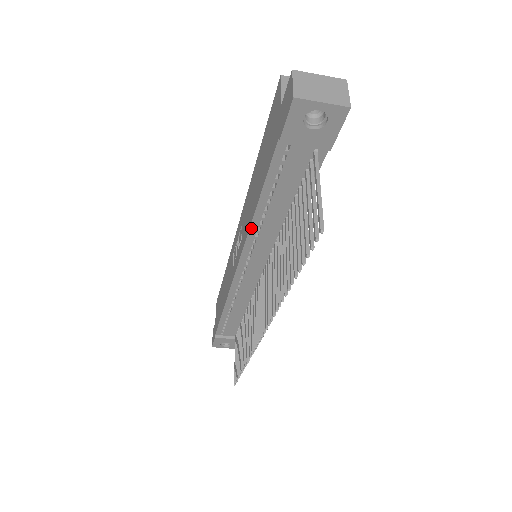
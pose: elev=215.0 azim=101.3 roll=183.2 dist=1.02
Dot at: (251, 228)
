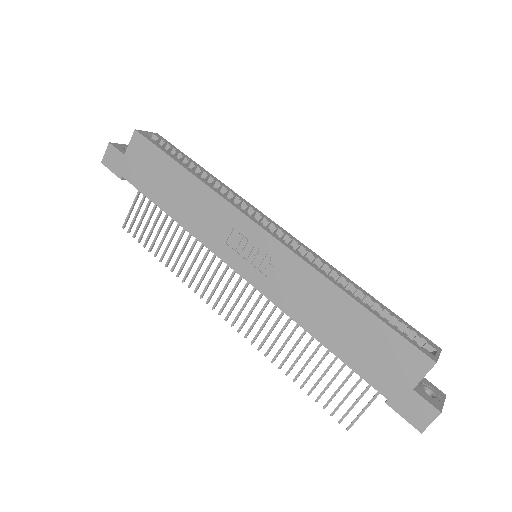
Dot at: (294, 320)
